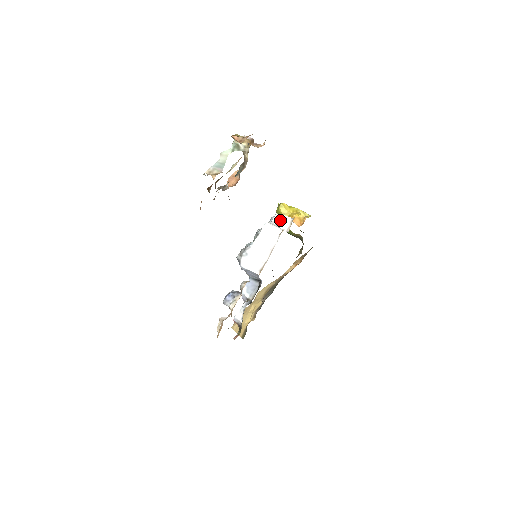
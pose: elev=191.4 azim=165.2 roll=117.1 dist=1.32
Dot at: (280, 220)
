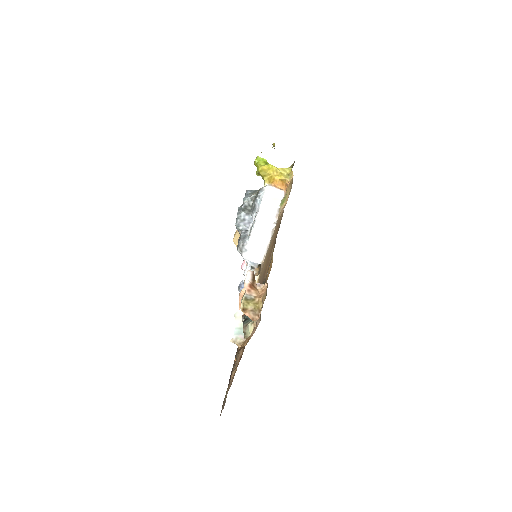
Dot at: (267, 208)
